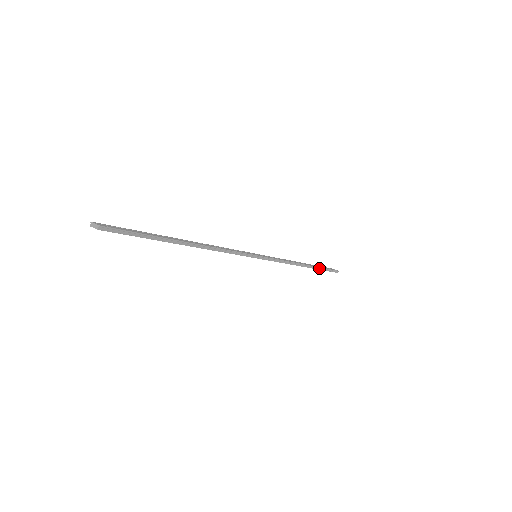
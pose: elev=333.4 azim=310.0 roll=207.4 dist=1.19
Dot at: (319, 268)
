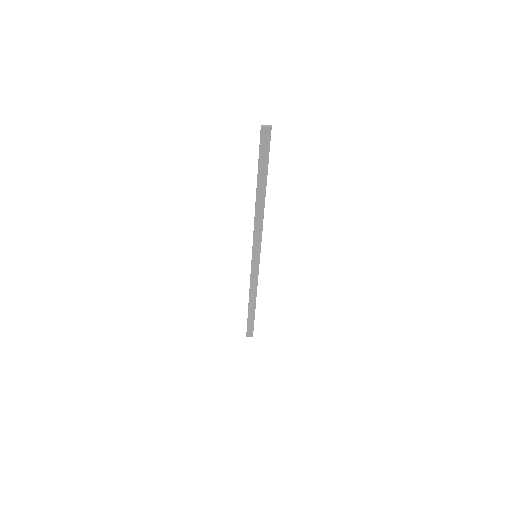
Dot at: (254, 315)
